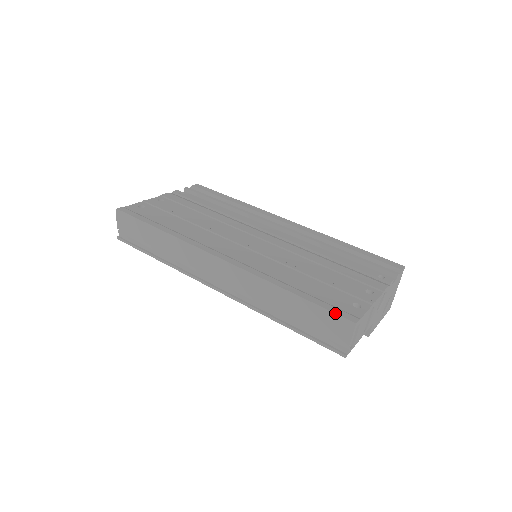
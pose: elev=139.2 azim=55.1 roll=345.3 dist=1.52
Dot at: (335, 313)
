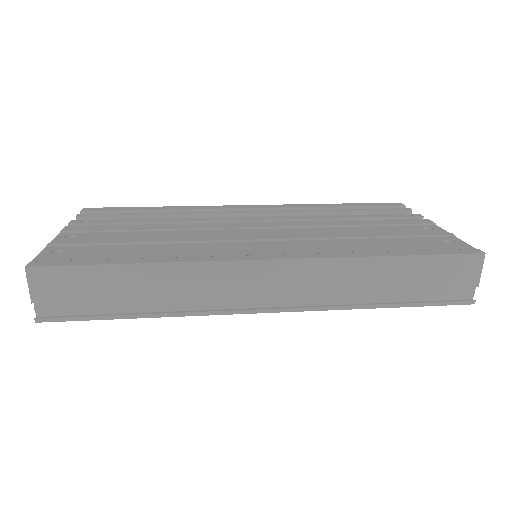
Dot at: (458, 254)
